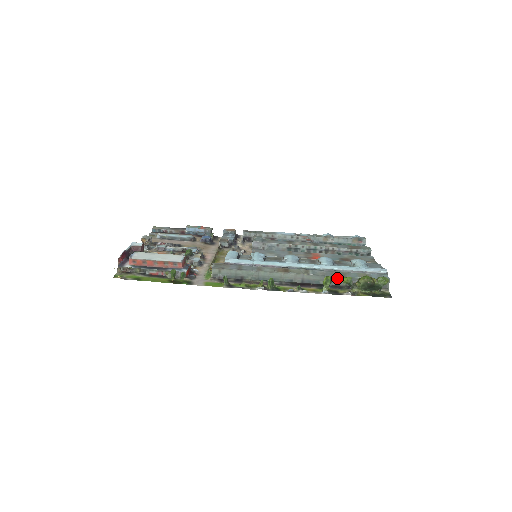
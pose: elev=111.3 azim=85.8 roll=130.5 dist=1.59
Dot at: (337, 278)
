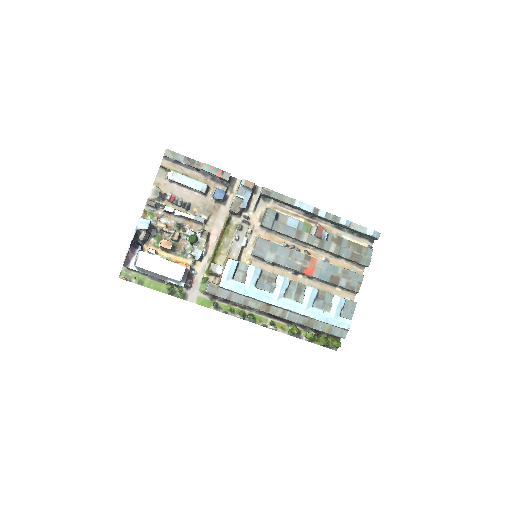
Dot at: occluded
